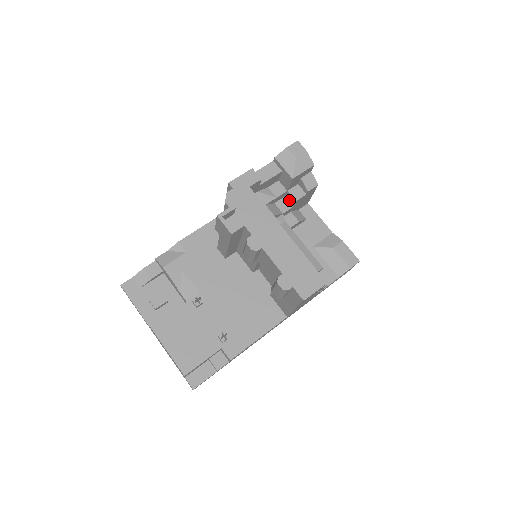
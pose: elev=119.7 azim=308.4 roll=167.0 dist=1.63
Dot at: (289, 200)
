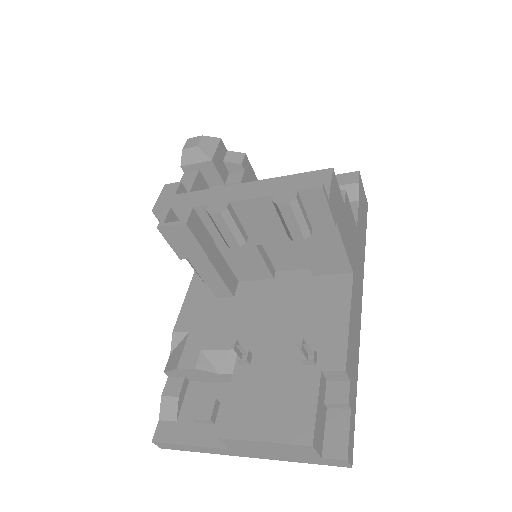
Dot at: occluded
